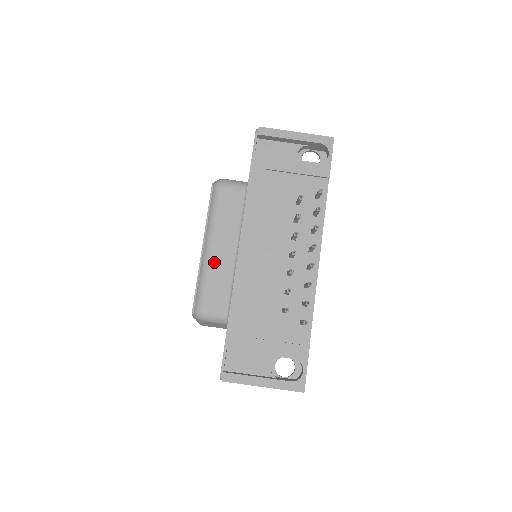
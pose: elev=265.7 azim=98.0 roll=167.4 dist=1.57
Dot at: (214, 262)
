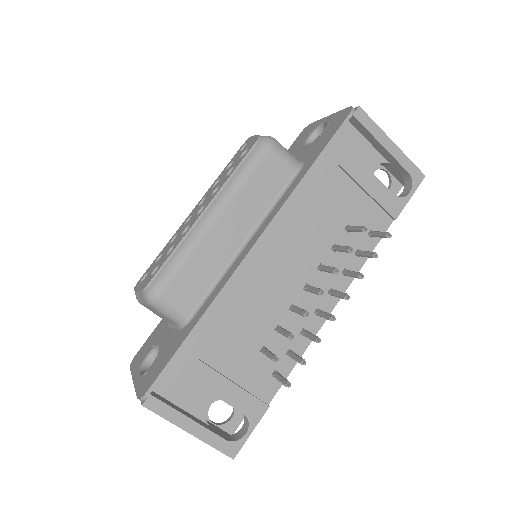
Dot at: (210, 241)
